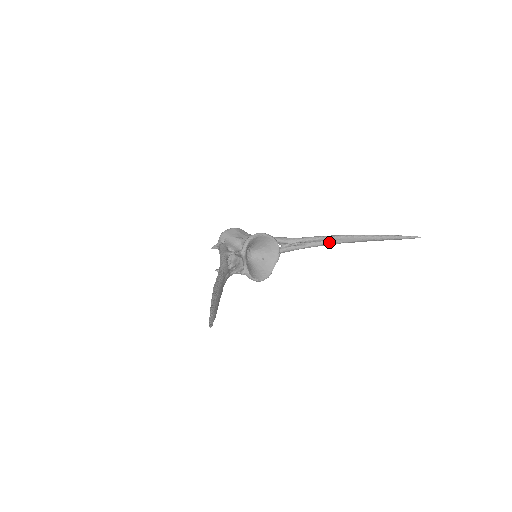
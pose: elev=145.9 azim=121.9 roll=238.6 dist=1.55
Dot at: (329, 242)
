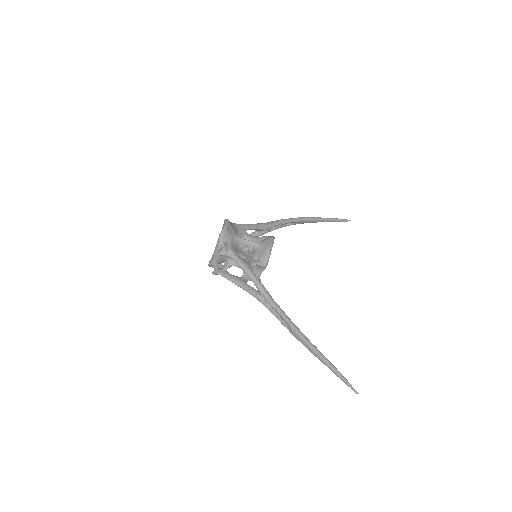
Dot at: (291, 224)
